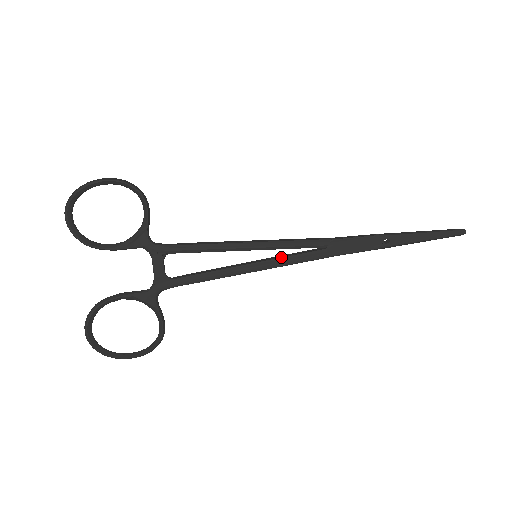
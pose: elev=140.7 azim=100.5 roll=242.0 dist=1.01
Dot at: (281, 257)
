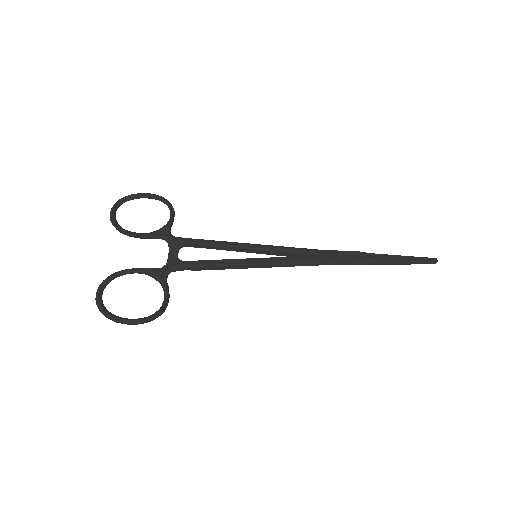
Dot at: (277, 257)
